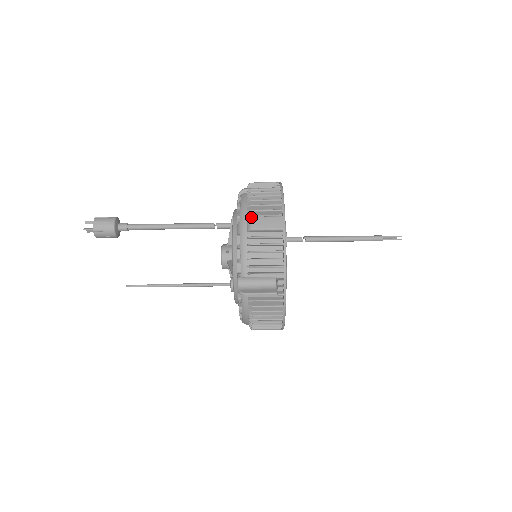
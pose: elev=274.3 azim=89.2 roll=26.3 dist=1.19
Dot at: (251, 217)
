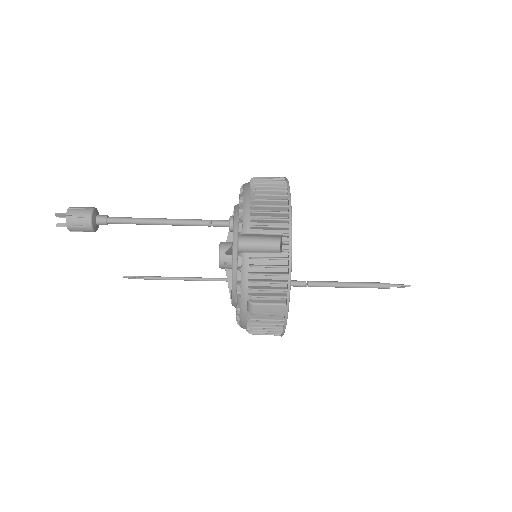
Dot at: (252, 304)
